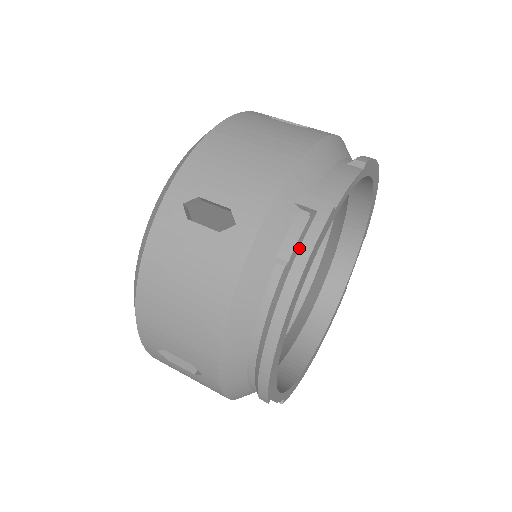
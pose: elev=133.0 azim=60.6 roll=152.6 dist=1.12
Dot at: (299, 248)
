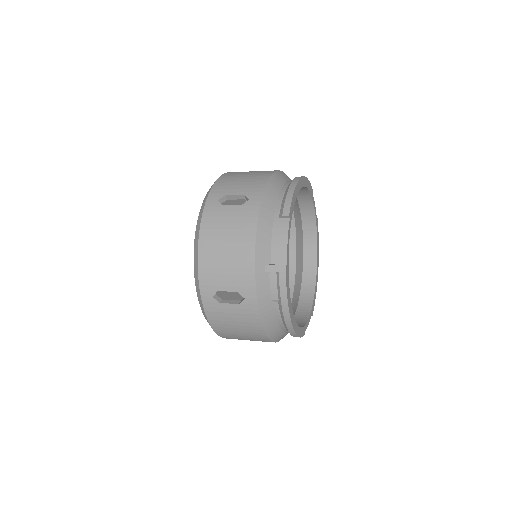
Dot at: occluded
